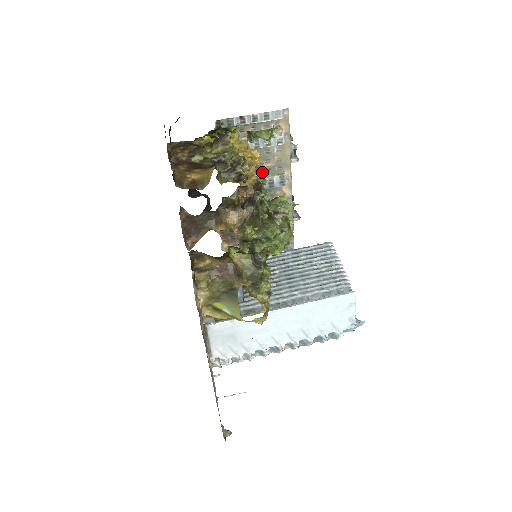
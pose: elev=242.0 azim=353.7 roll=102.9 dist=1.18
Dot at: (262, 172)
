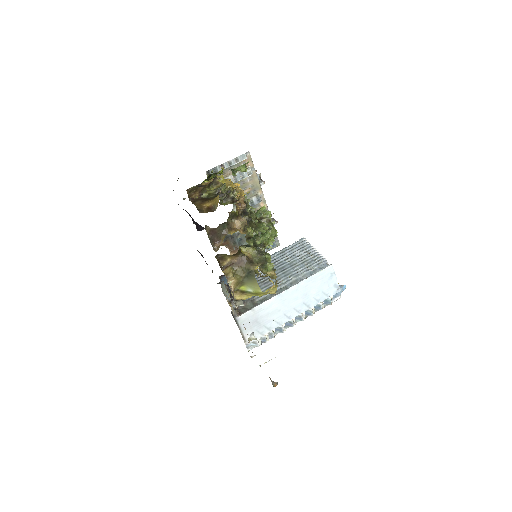
Dot at: occluded
